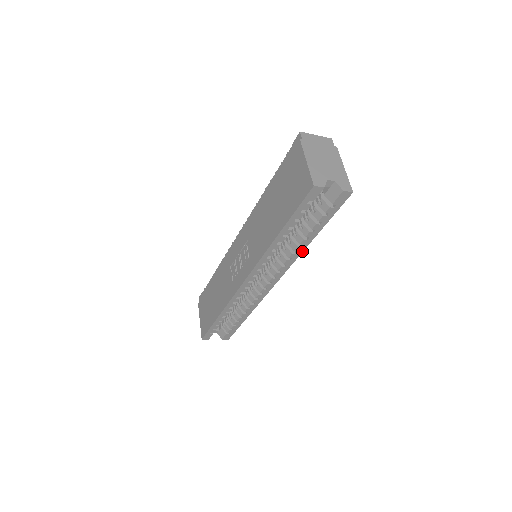
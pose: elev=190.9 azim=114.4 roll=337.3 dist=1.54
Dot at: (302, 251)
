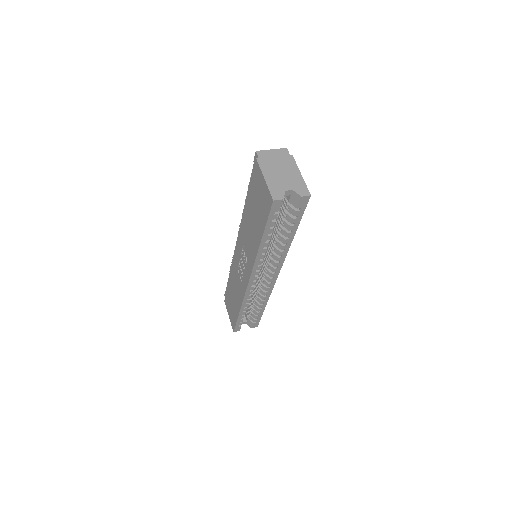
Dot at: (288, 248)
